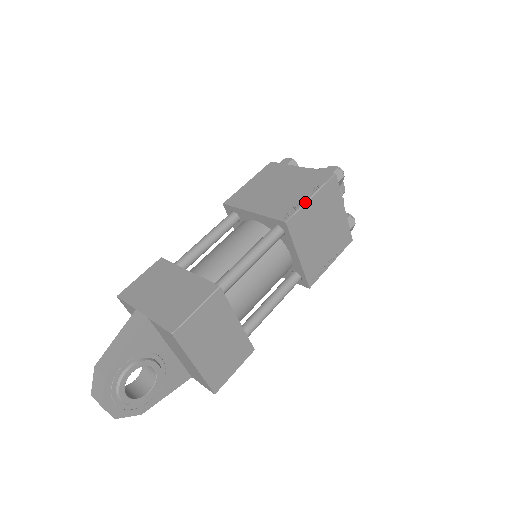
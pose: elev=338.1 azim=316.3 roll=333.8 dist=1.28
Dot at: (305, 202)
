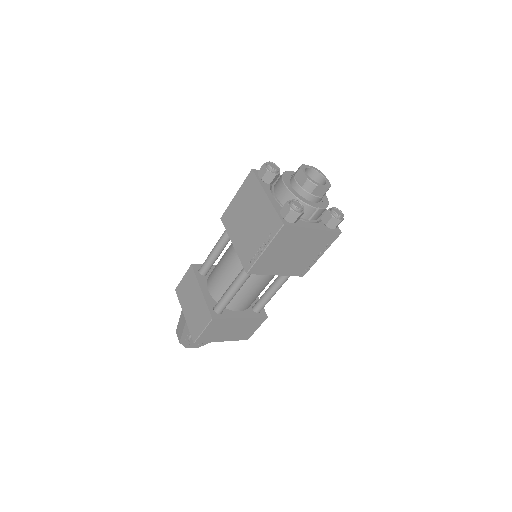
Dot at: (259, 255)
